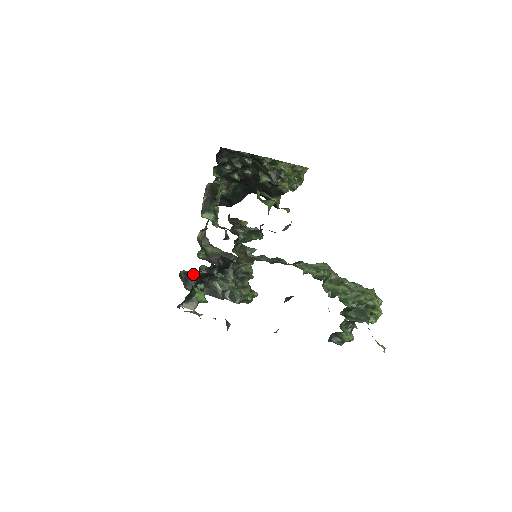
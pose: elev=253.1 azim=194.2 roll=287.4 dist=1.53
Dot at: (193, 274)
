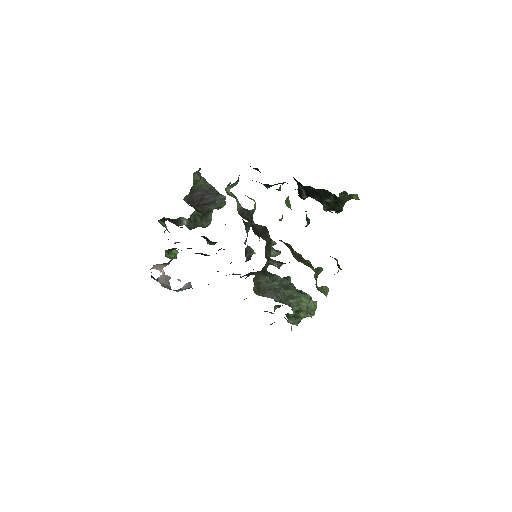
Dot at: occluded
